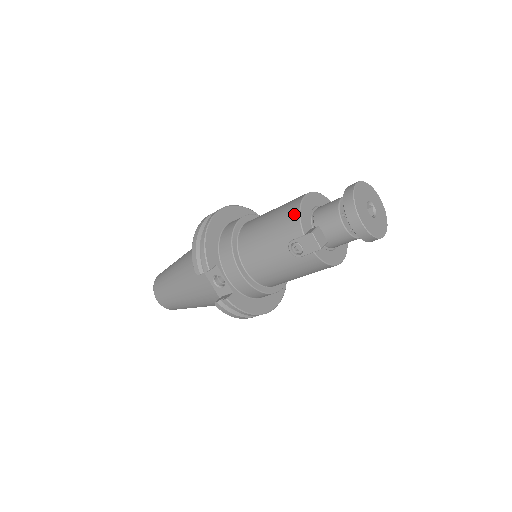
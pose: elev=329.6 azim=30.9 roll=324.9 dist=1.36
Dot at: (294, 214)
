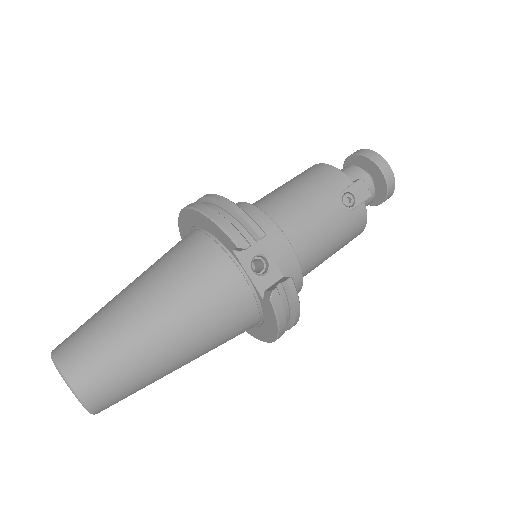
Dot at: (330, 169)
